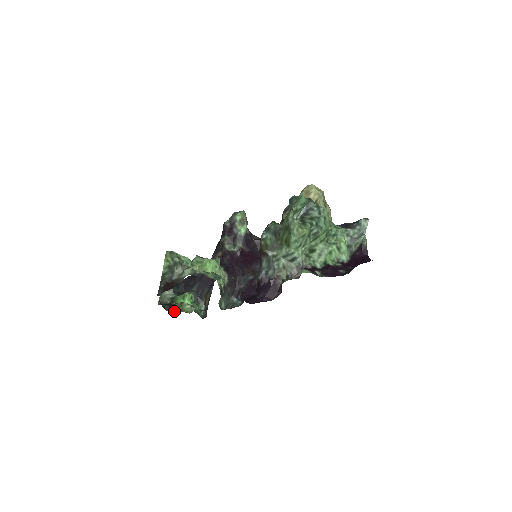
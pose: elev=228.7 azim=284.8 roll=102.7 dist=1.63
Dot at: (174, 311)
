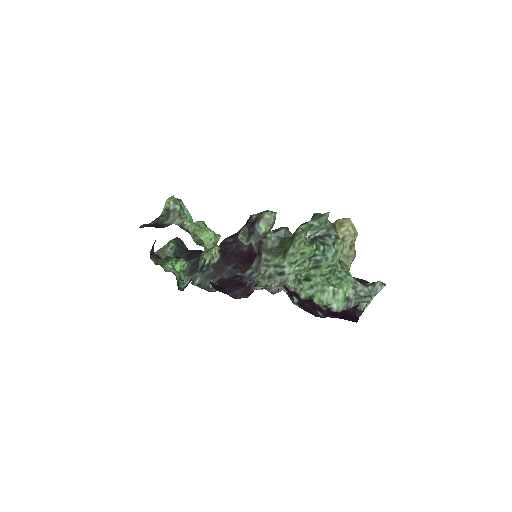
Dot at: (156, 262)
